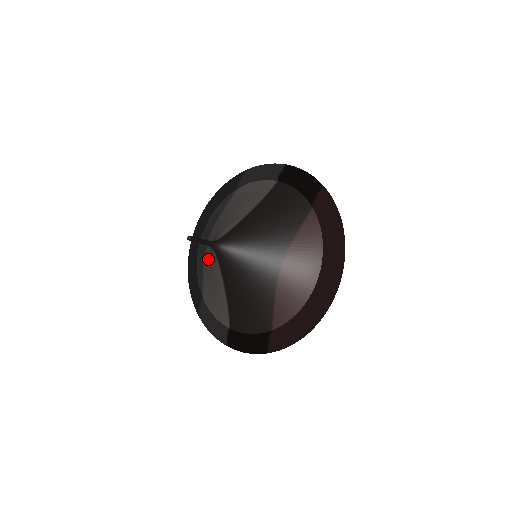
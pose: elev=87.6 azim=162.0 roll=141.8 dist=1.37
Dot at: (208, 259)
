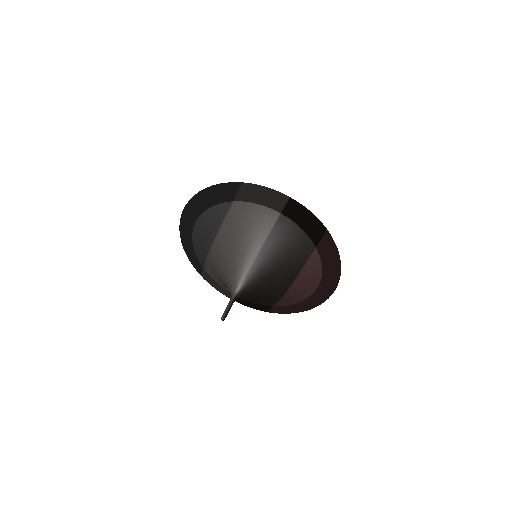
Dot at: (217, 273)
